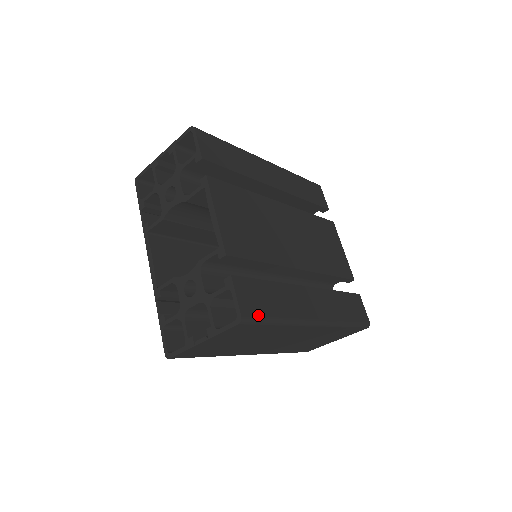
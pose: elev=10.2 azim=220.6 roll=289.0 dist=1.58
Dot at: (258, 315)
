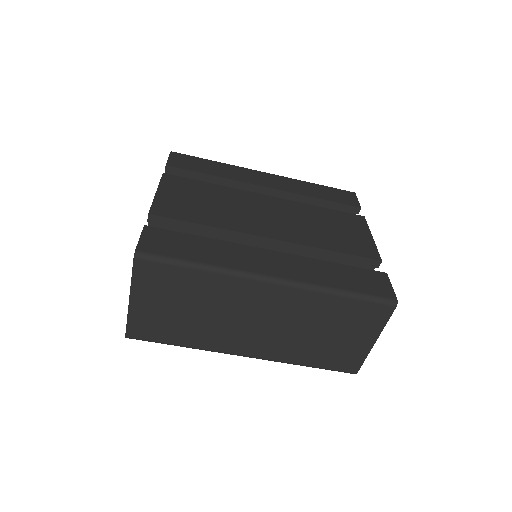
Dot at: (163, 254)
